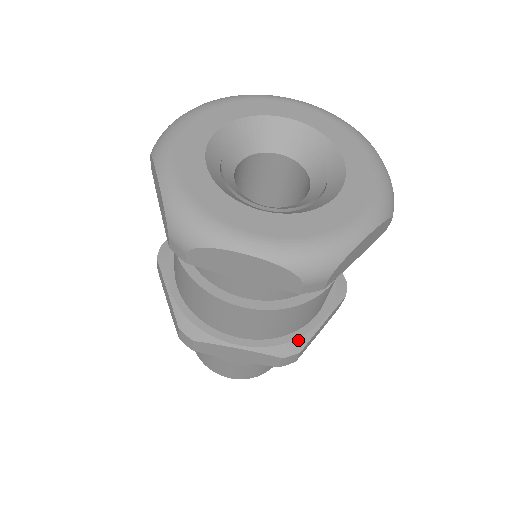
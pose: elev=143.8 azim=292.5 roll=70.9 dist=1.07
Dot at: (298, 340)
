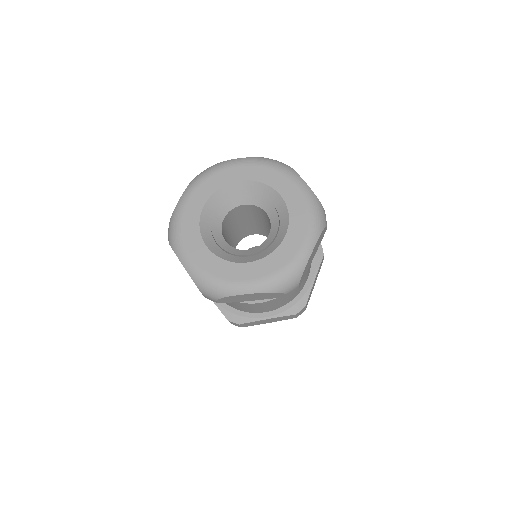
Dot at: (301, 299)
